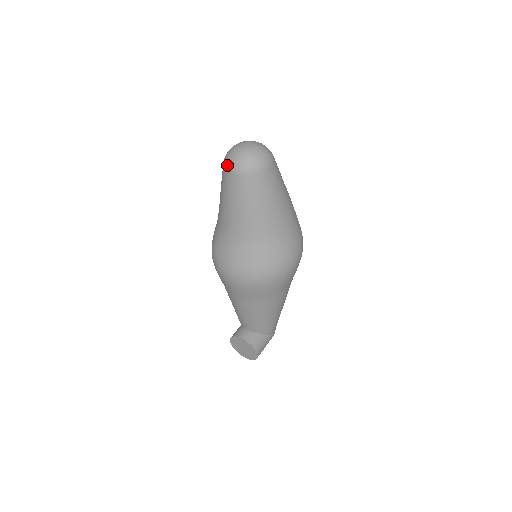
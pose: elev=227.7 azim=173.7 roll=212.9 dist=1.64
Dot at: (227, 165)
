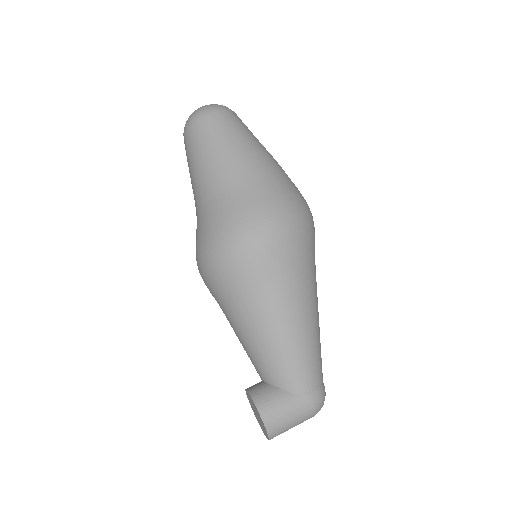
Dot at: occluded
